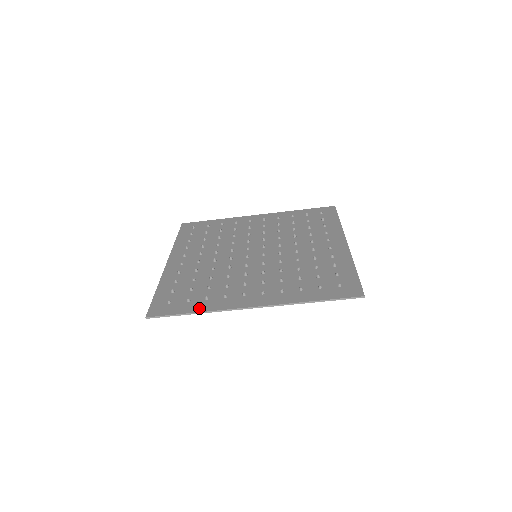
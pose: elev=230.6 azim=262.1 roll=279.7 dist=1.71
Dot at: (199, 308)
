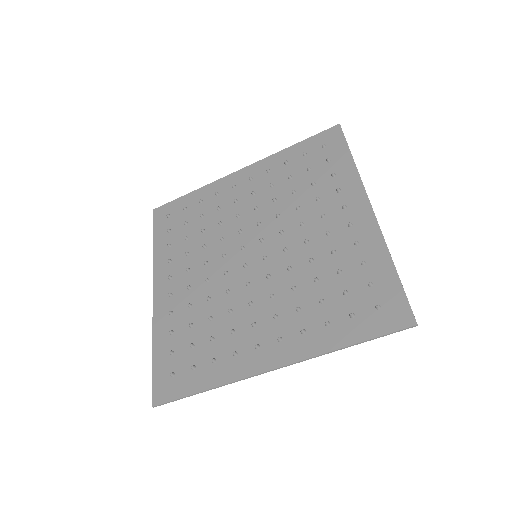
Dot at: (209, 381)
